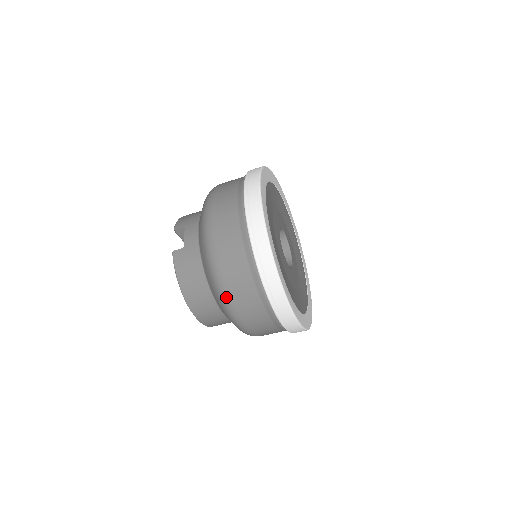
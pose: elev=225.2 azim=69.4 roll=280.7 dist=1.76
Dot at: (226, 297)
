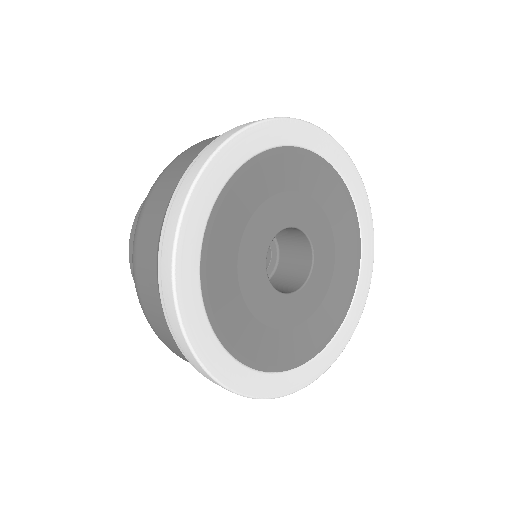
Dot at: occluded
